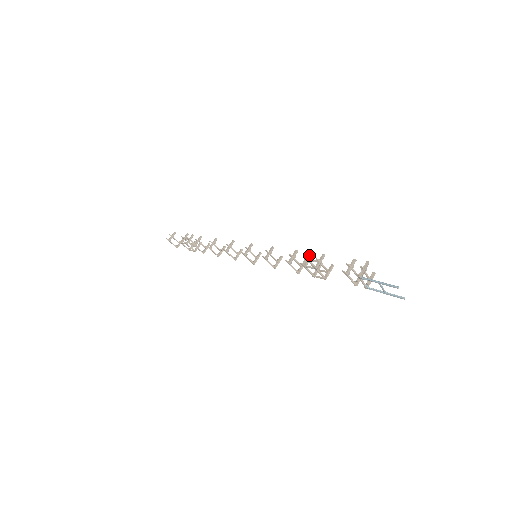
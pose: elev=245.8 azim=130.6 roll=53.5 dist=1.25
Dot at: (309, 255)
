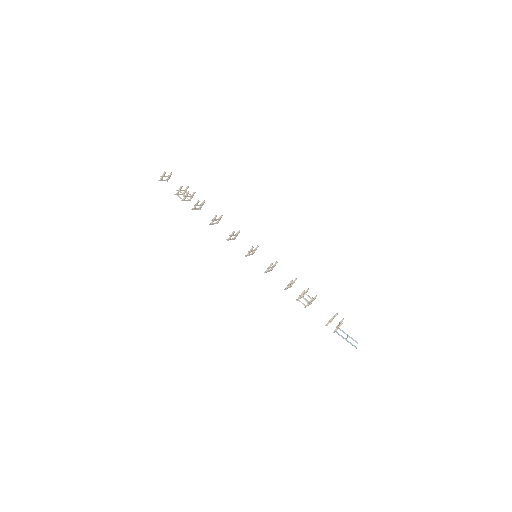
Dot at: (302, 293)
